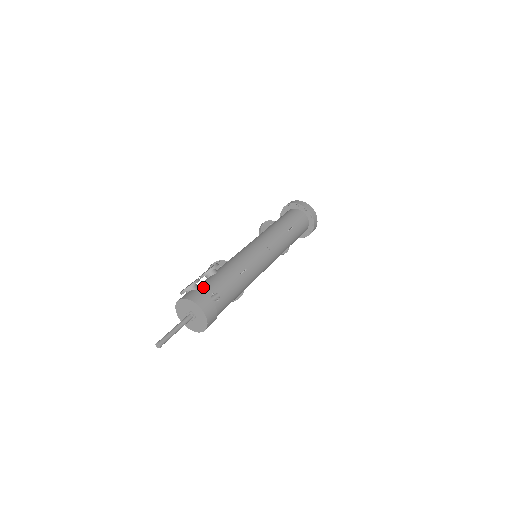
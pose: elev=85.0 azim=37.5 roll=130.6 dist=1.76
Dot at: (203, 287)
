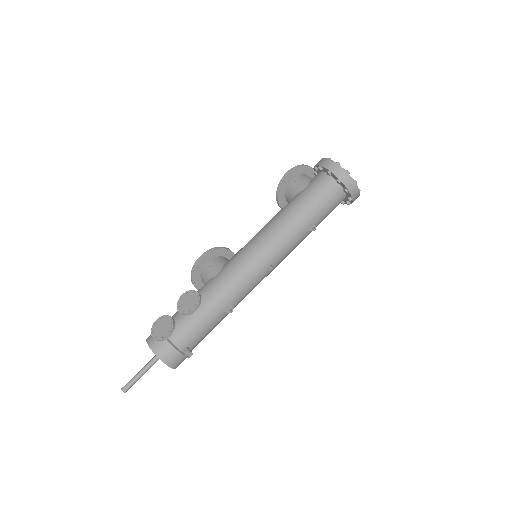
Dot at: (177, 336)
